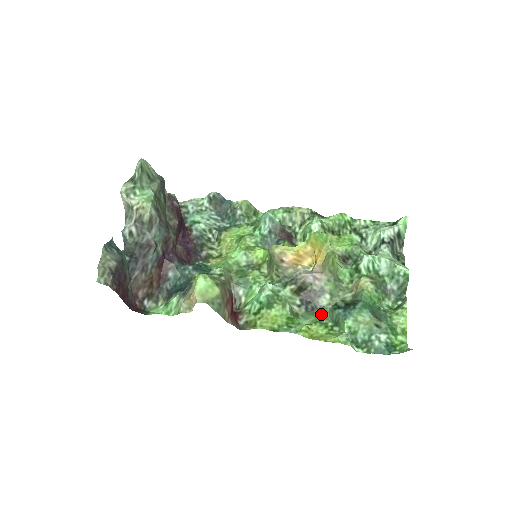
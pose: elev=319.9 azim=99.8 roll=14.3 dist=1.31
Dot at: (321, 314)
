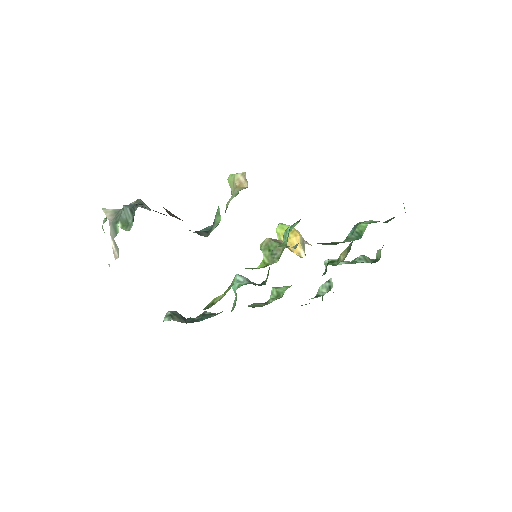
Dot at: occluded
